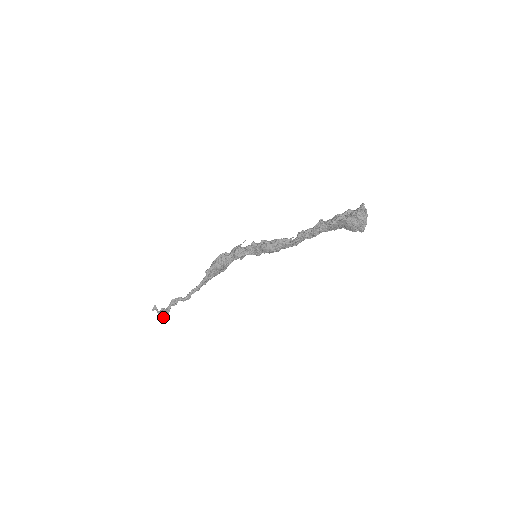
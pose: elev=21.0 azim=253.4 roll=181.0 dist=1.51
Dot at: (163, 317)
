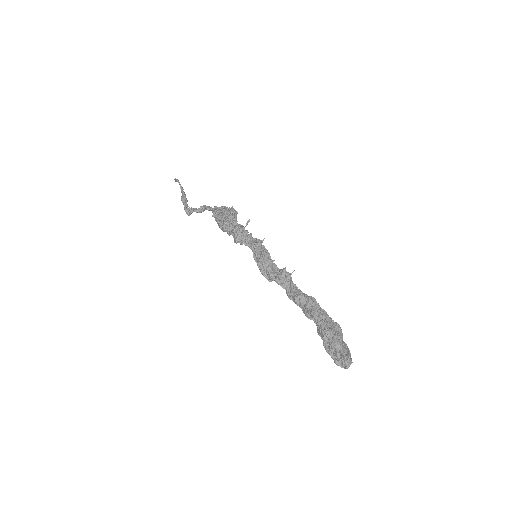
Dot at: occluded
